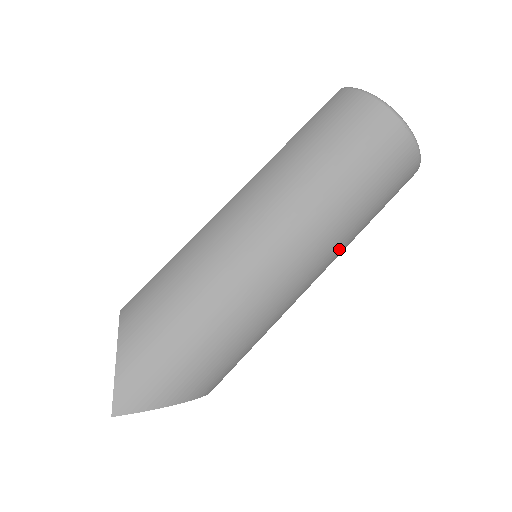
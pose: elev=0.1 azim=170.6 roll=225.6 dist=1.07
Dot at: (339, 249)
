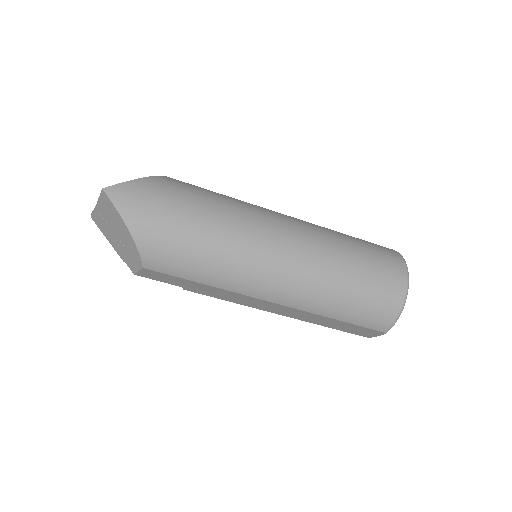
Dot at: (304, 301)
